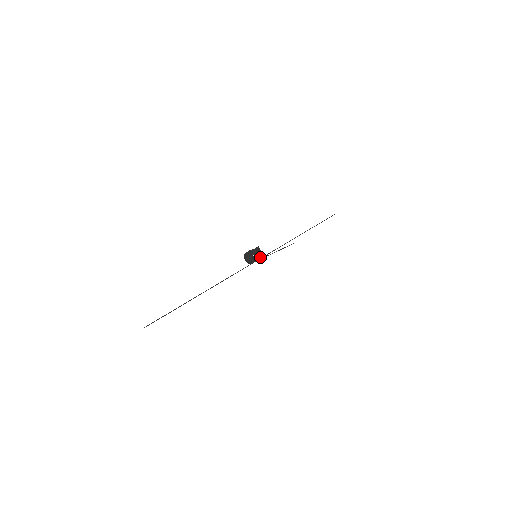
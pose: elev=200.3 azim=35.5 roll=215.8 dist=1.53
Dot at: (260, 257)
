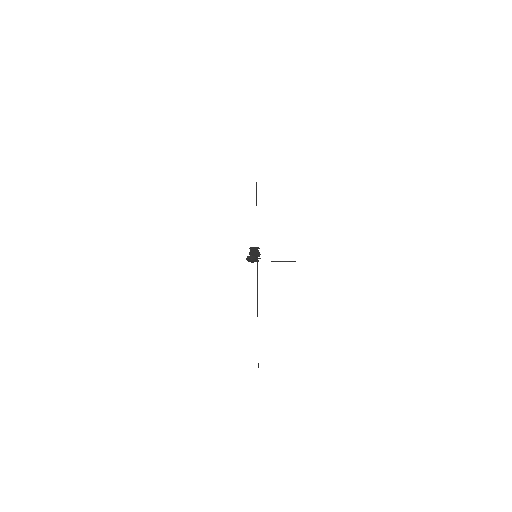
Dot at: occluded
